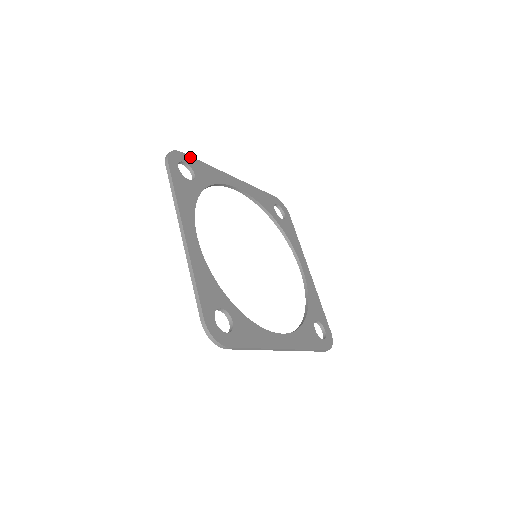
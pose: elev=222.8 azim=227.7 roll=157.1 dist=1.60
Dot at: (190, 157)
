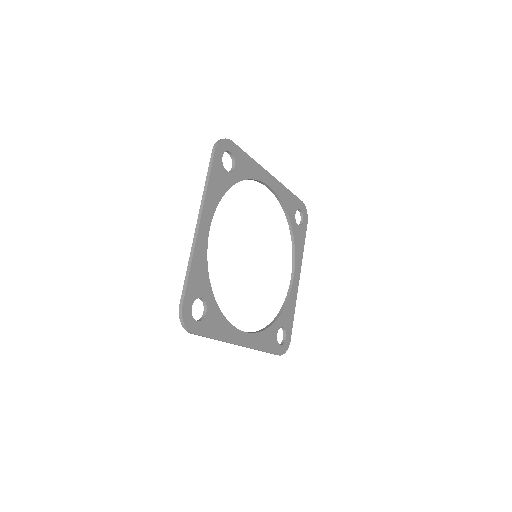
Dot at: (238, 148)
